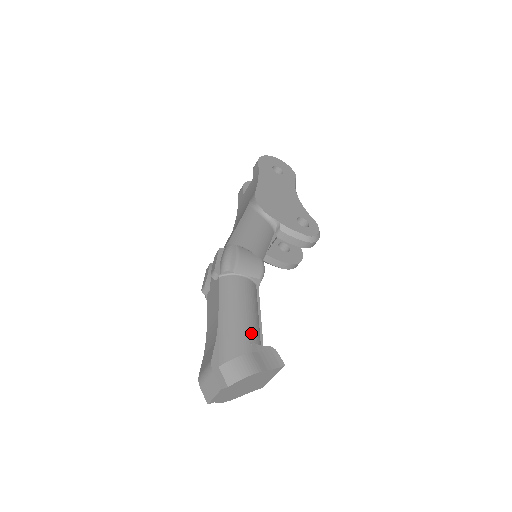
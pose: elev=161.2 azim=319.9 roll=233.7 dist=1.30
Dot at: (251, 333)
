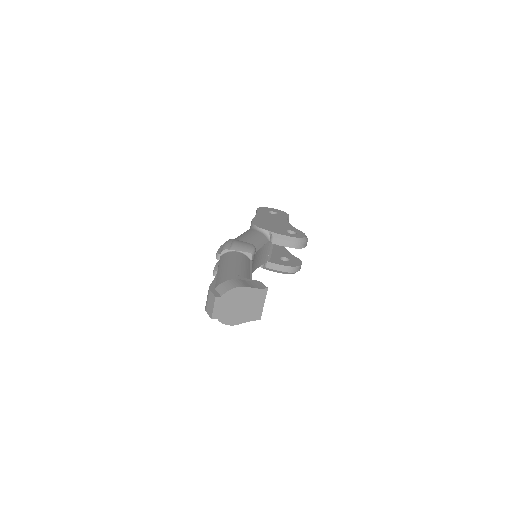
Dot at: (240, 272)
